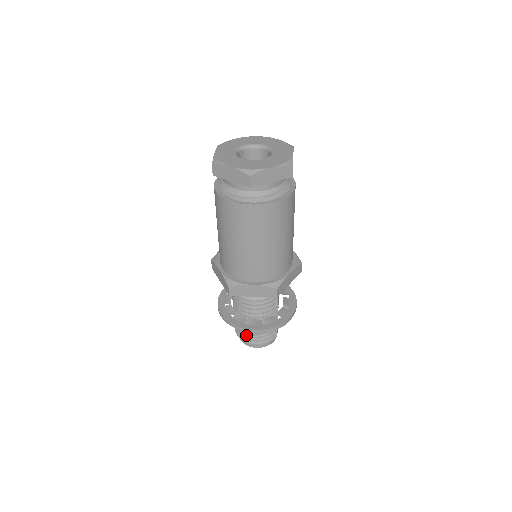
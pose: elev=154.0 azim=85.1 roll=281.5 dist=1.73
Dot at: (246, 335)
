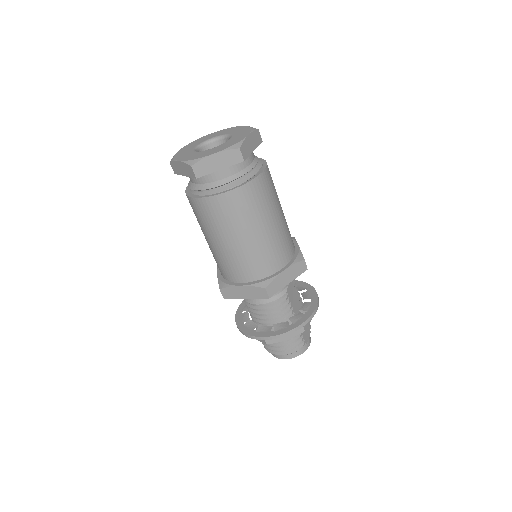
Dot at: (266, 344)
